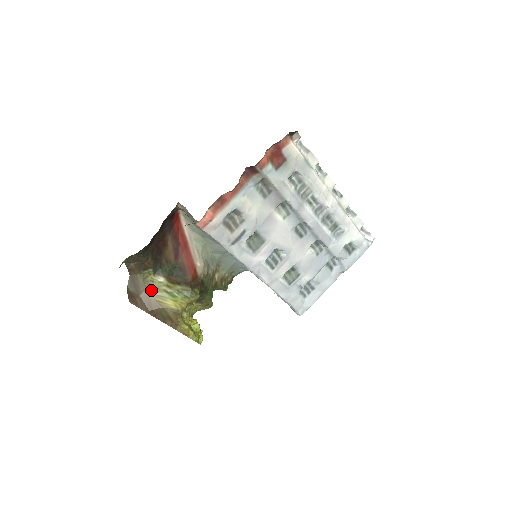
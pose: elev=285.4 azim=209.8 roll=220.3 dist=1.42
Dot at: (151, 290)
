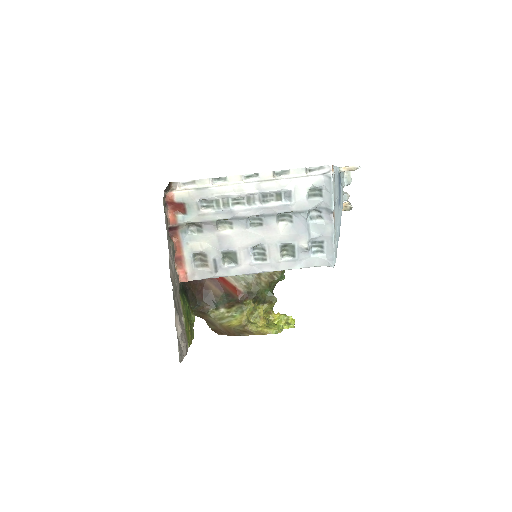
Dot at: (221, 321)
